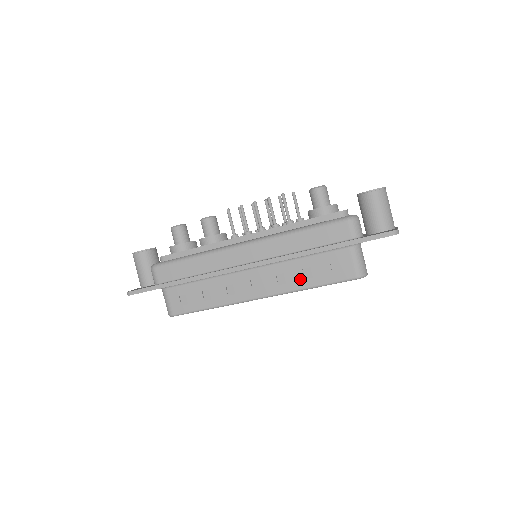
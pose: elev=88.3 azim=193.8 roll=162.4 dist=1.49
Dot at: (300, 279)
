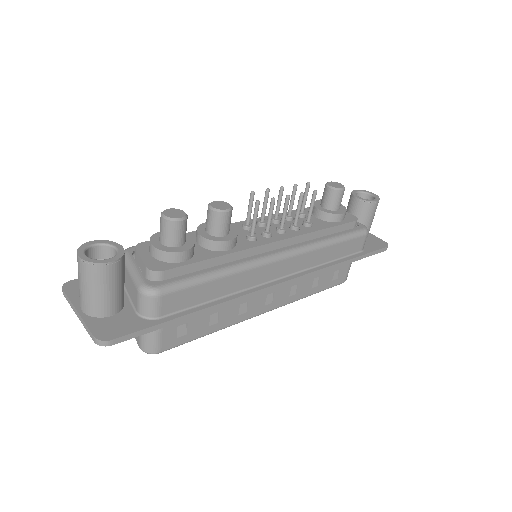
Dot at: (308, 288)
